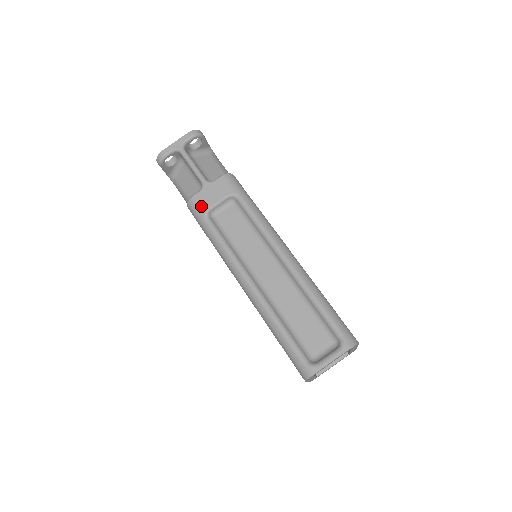
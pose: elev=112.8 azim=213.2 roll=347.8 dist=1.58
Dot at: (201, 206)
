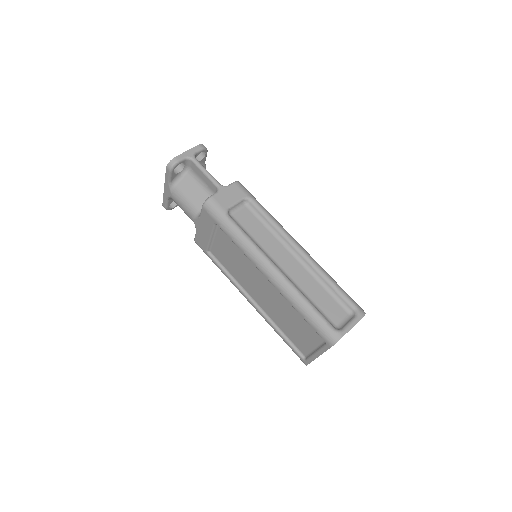
Dot at: (221, 205)
